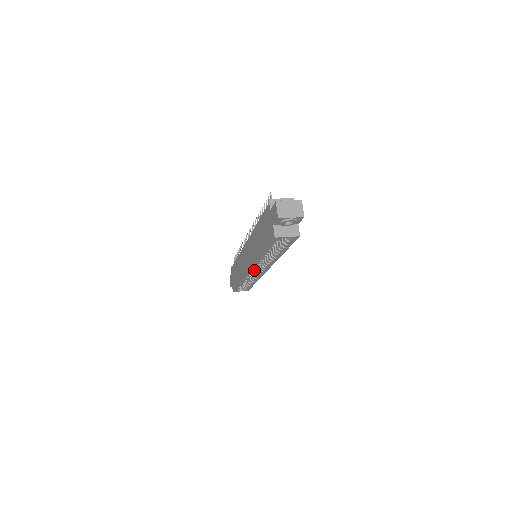
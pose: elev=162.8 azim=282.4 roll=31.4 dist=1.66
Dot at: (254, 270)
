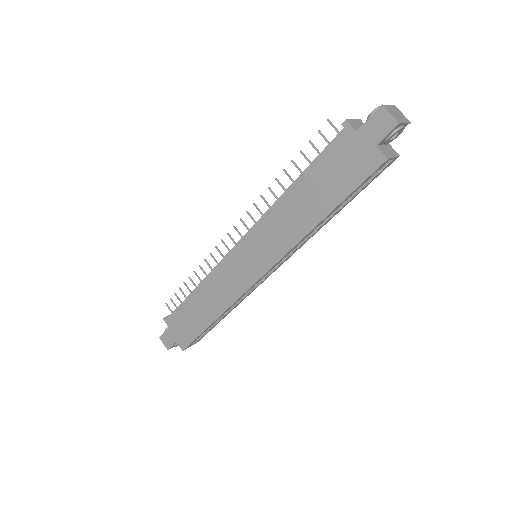
Dot at: (267, 272)
